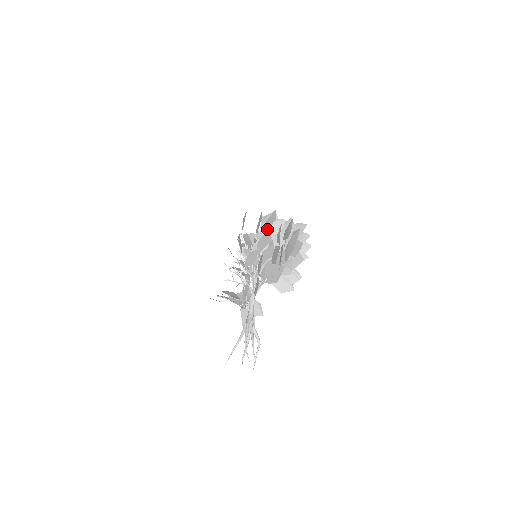
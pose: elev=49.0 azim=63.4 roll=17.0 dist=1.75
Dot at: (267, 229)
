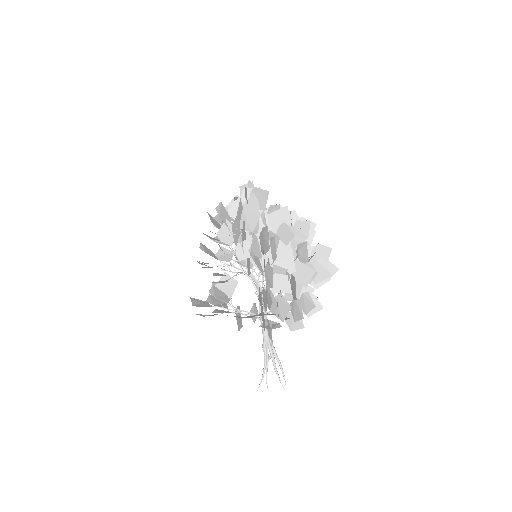
Dot at: (275, 229)
